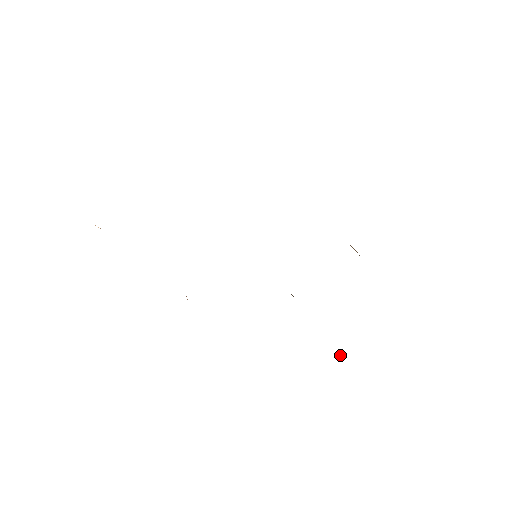
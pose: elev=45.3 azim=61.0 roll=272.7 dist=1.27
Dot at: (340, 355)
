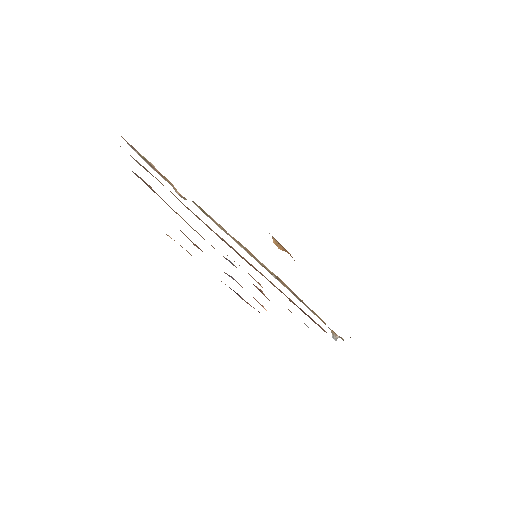
Dot at: (337, 336)
